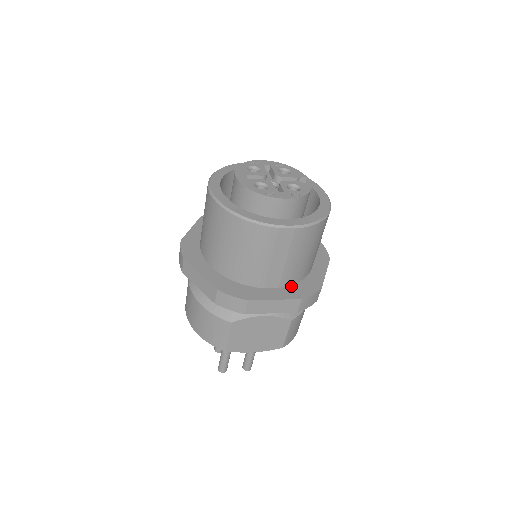
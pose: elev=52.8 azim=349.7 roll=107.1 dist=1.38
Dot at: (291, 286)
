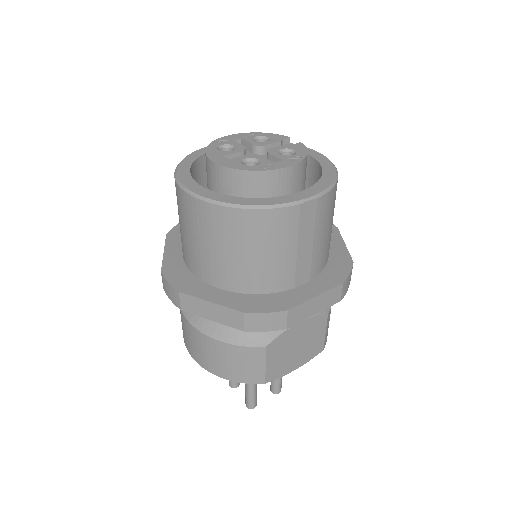
Dot at: (321, 273)
